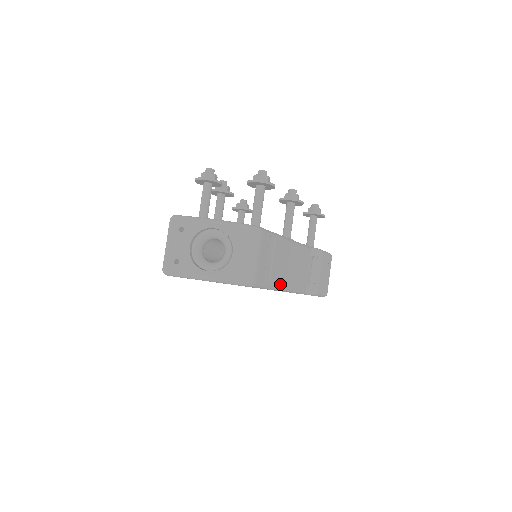
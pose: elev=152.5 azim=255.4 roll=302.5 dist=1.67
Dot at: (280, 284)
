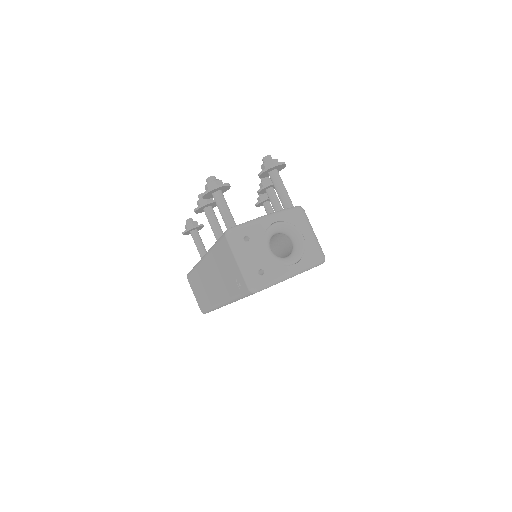
Dot at: occluded
